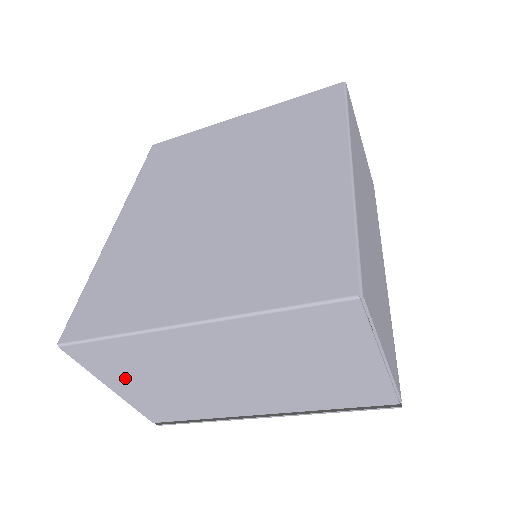
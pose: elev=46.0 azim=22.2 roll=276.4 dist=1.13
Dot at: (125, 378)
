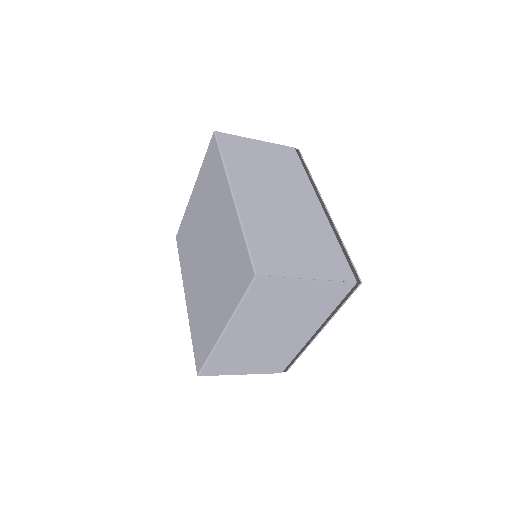
Dot at: (238, 367)
